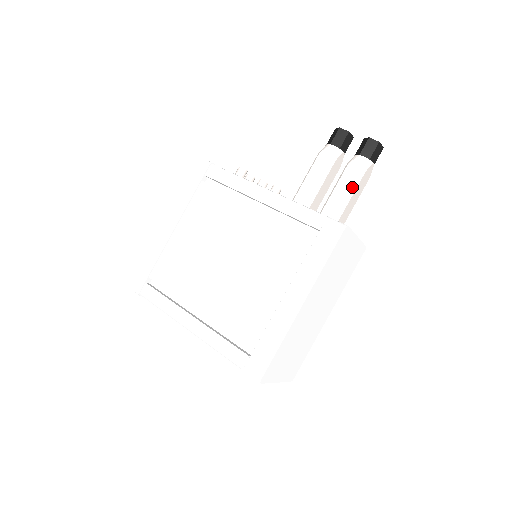
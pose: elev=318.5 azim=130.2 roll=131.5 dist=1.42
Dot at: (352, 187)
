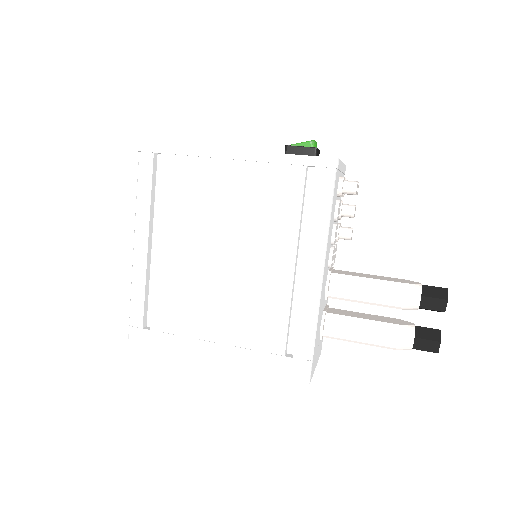
Dot at: (371, 342)
